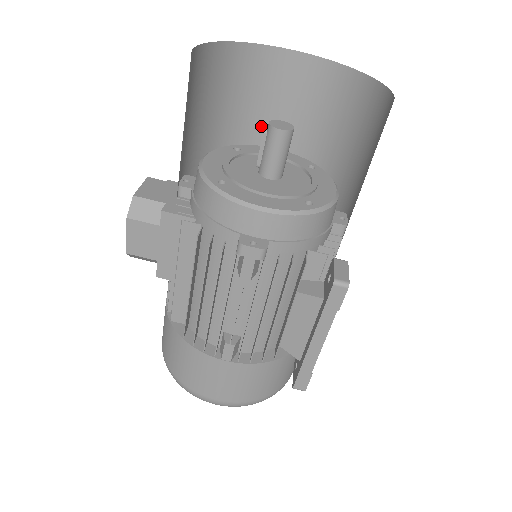
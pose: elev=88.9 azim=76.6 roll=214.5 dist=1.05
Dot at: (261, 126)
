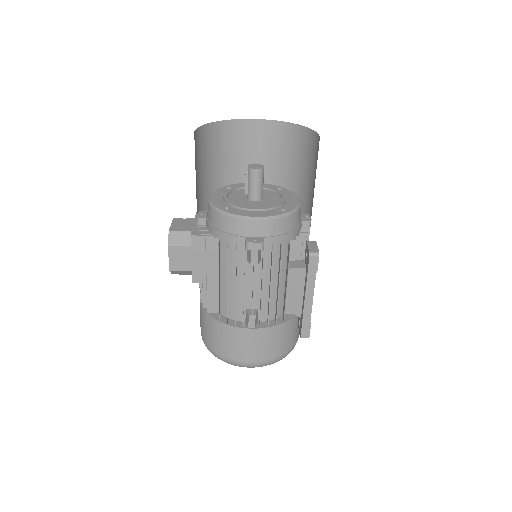
Dot at: (241, 170)
